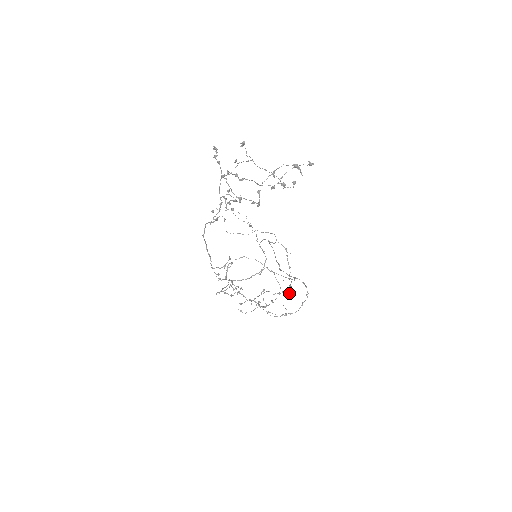
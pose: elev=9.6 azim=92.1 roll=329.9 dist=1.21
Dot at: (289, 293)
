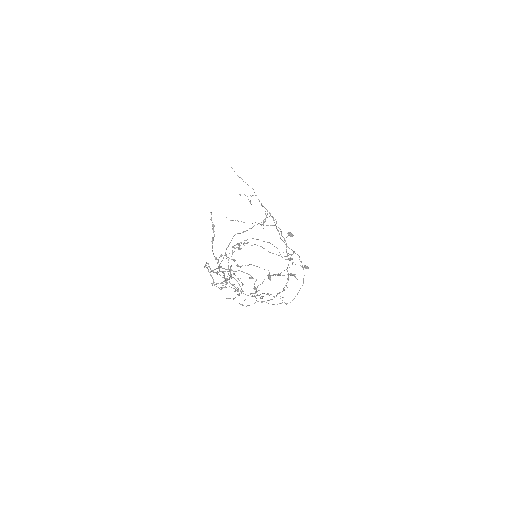
Dot at: (290, 235)
